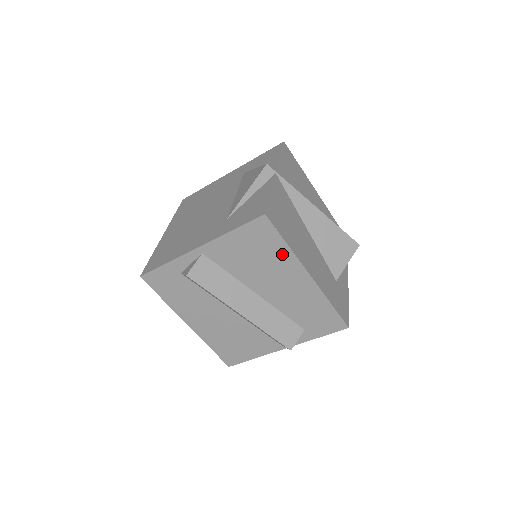
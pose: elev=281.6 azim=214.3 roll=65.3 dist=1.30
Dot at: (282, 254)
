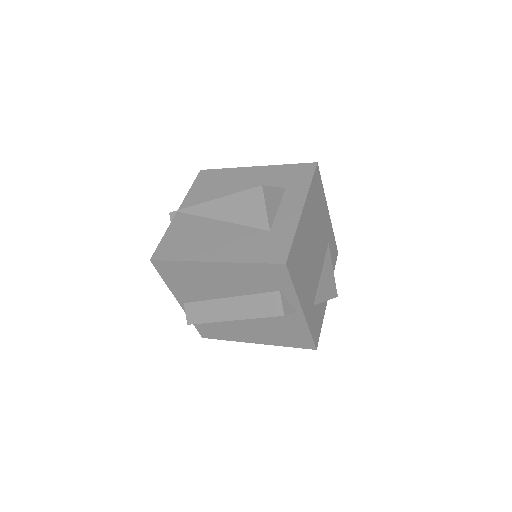
Dot at: (188, 267)
